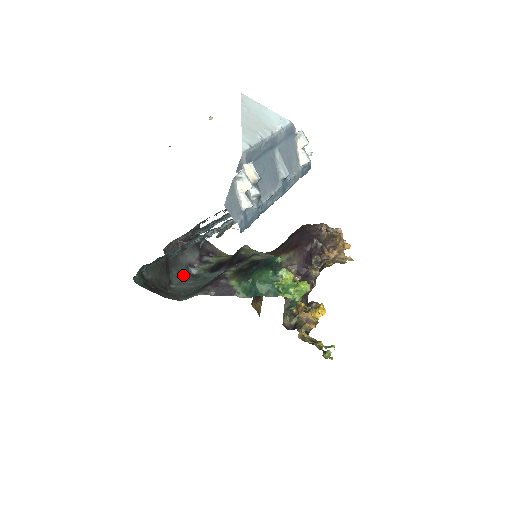
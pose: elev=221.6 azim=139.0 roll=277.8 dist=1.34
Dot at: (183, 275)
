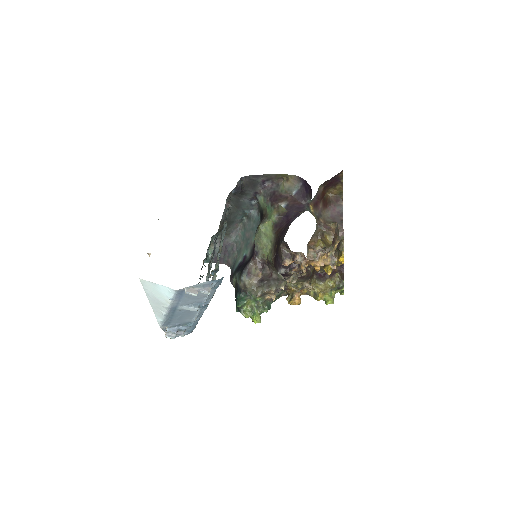
Dot at: (247, 212)
